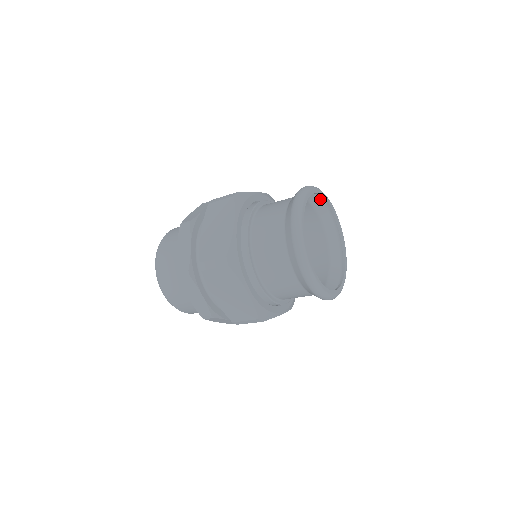
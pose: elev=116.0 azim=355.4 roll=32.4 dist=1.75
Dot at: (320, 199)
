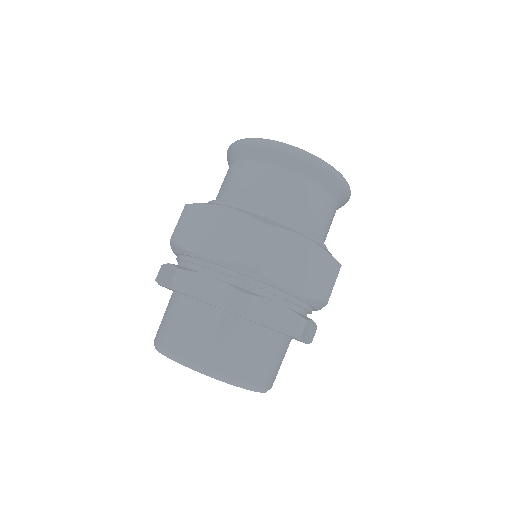
Dot at: occluded
